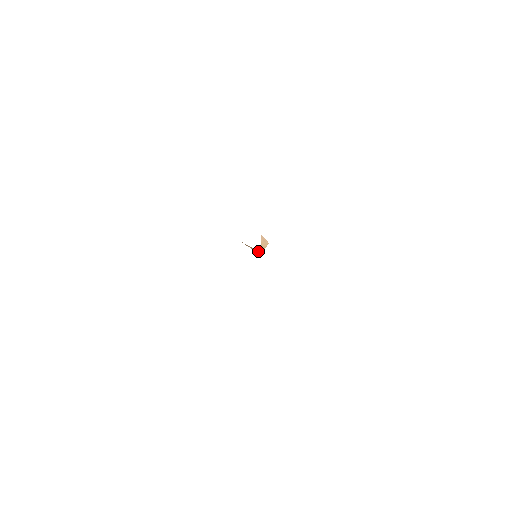
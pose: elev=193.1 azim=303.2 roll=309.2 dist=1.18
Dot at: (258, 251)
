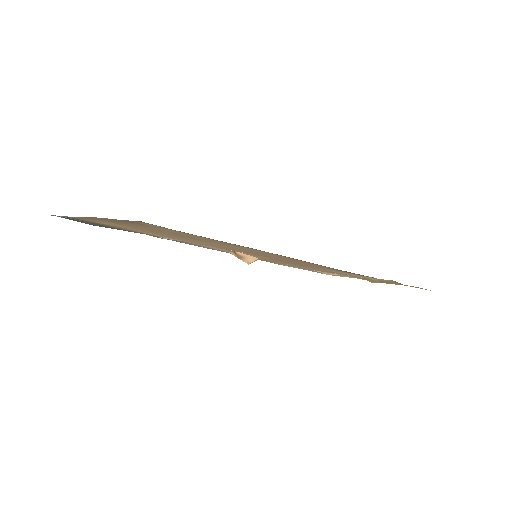
Dot at: (254, 258)
